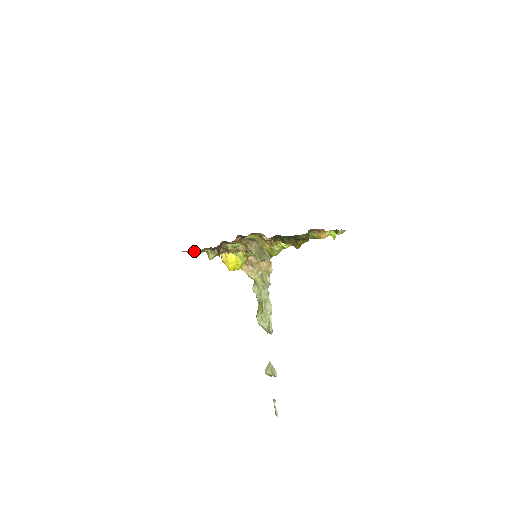
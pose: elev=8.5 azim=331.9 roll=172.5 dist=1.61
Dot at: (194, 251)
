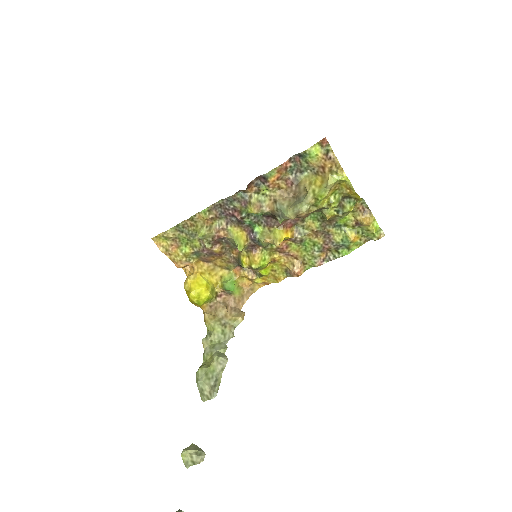
Dot at: (176, 232)
